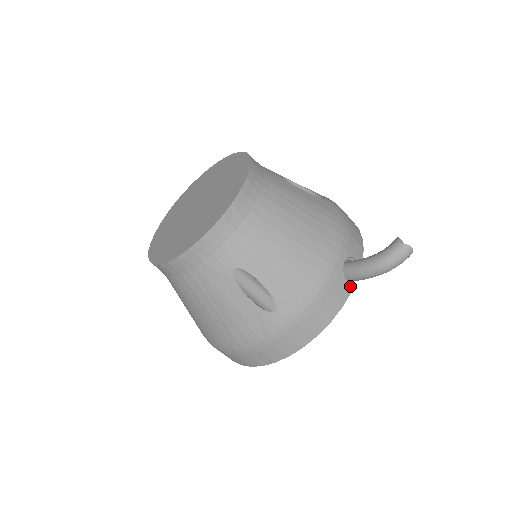
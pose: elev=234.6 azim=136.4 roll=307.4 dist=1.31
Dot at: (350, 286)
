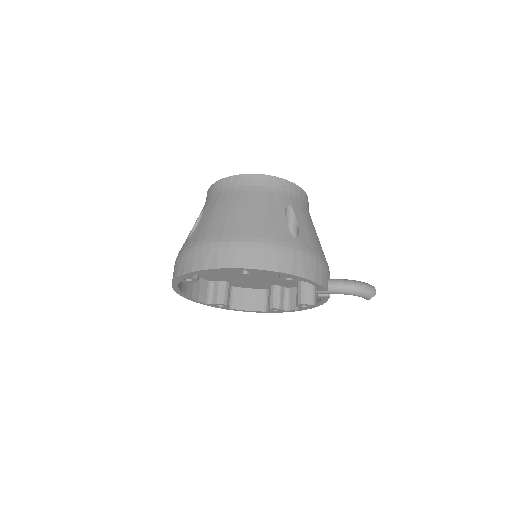
Dot at: (328, 287)
